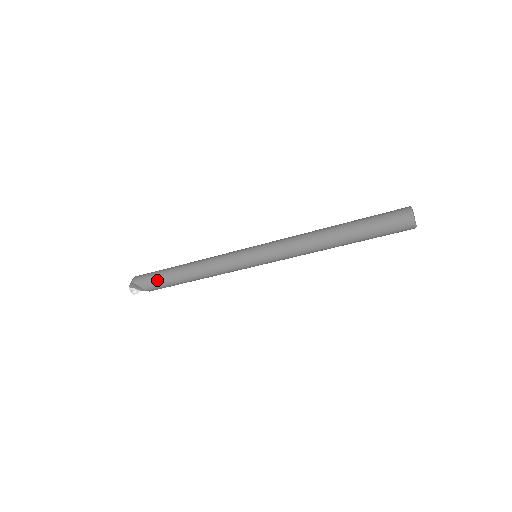
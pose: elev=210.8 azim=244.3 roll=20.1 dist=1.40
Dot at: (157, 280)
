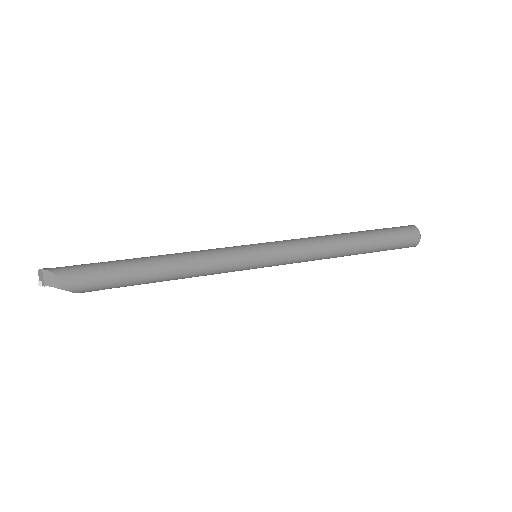
Dot at: (110, 286)
